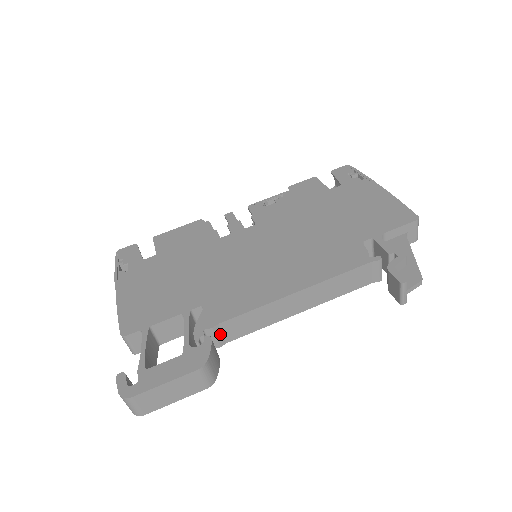
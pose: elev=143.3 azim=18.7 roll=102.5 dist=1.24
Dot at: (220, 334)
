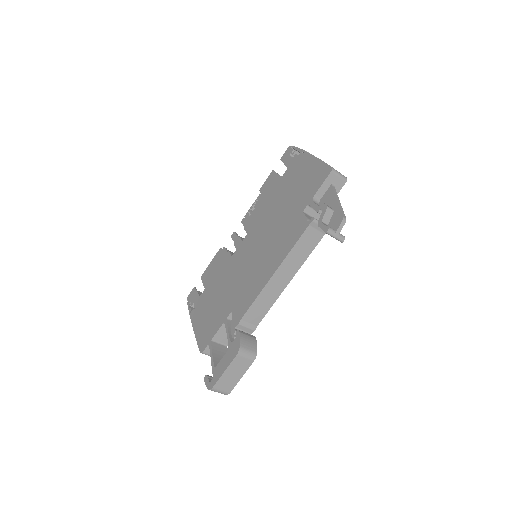
Dot at: (248, 324)
